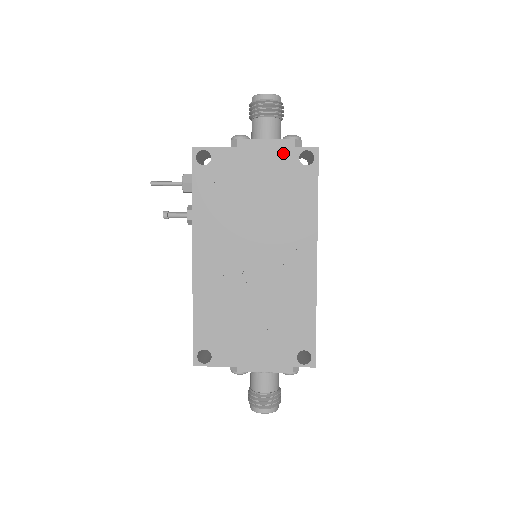
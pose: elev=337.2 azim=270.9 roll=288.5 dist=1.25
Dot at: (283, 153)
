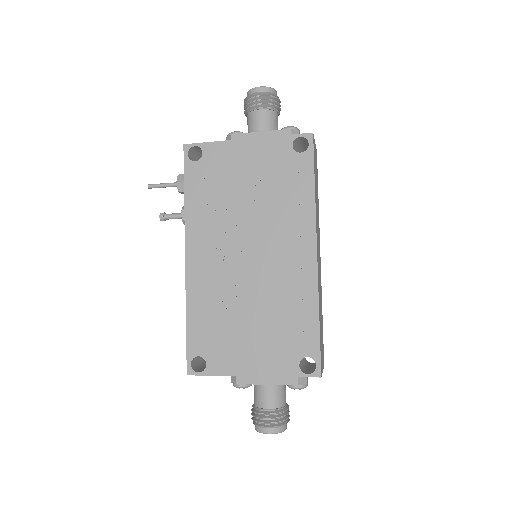
Dot at: (275, 142)
